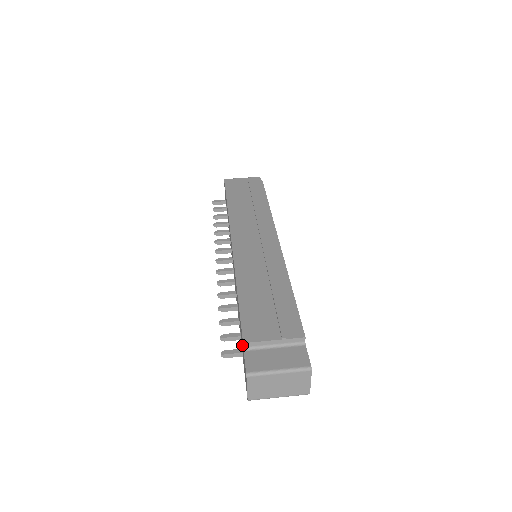
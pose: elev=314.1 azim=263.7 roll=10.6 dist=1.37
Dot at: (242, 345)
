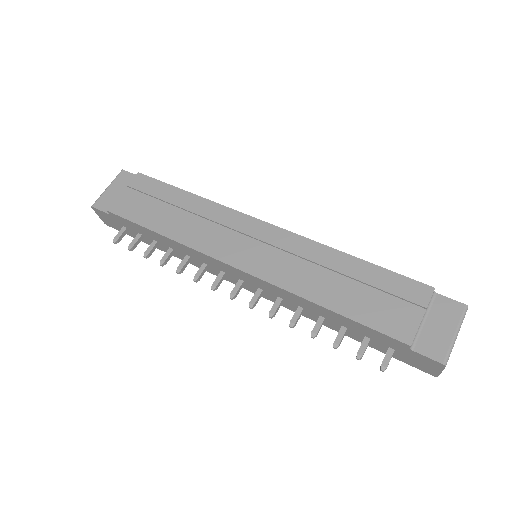
Dot at: (390, 346)
